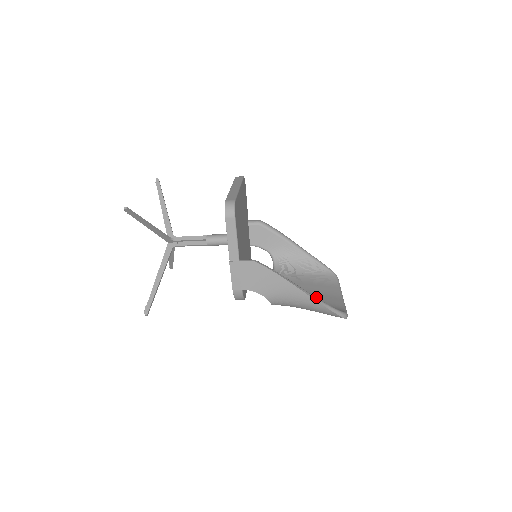
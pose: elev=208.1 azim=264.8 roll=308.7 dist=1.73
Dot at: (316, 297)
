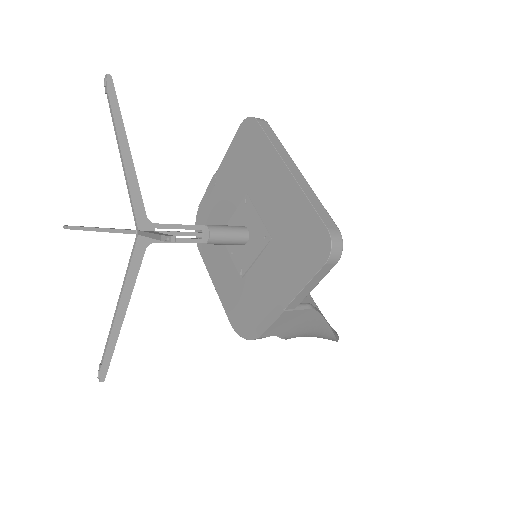
Dot at: occluded
